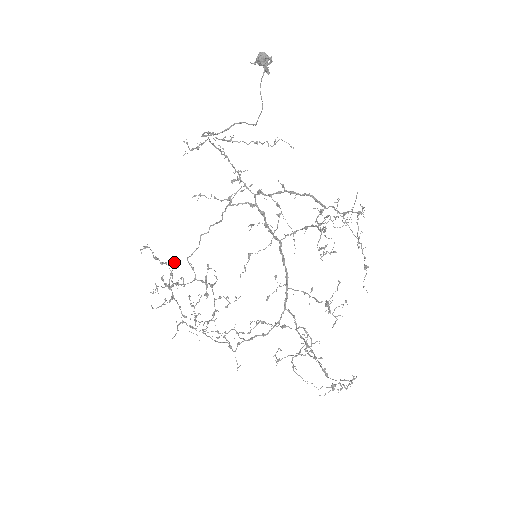
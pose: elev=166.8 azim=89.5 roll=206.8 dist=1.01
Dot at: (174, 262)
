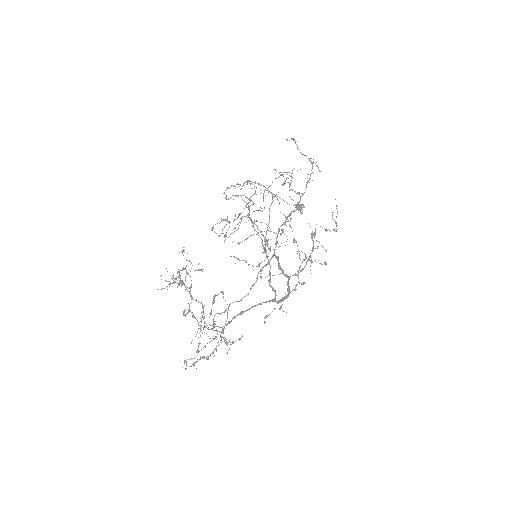
Dot at: (201, 312)
